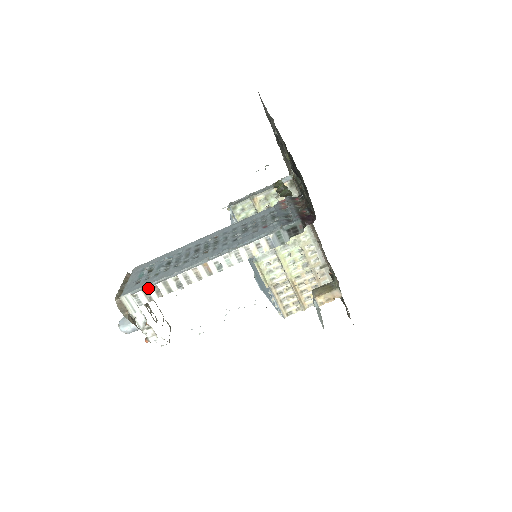
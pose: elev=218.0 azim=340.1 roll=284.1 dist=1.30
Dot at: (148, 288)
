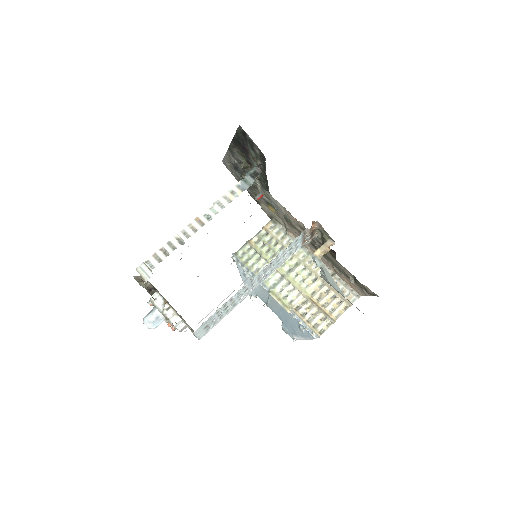
Dot at: (157, 252)
